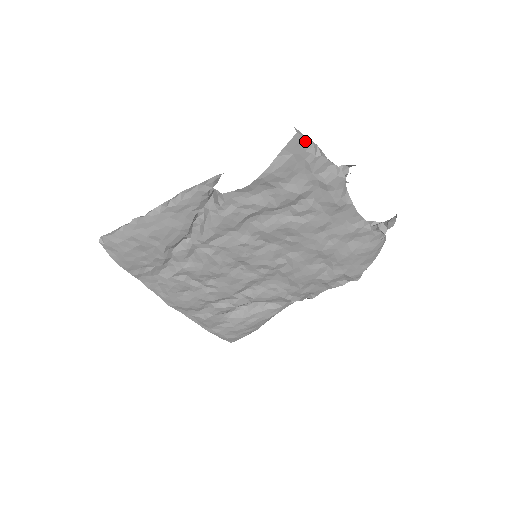
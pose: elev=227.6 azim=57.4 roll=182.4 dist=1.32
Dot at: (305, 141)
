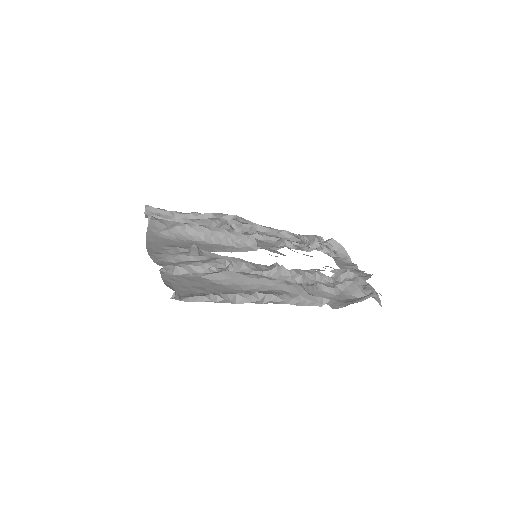
Dot at: occluded
